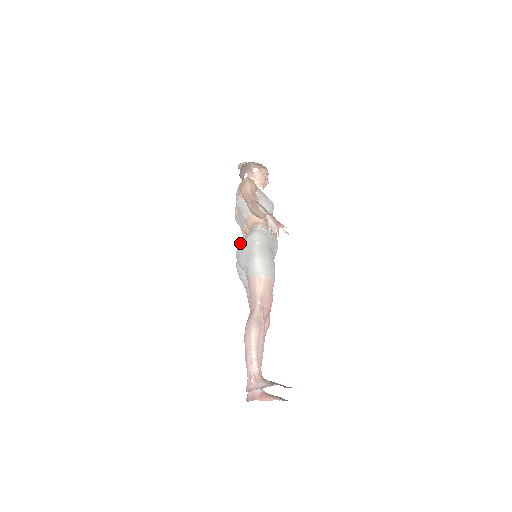
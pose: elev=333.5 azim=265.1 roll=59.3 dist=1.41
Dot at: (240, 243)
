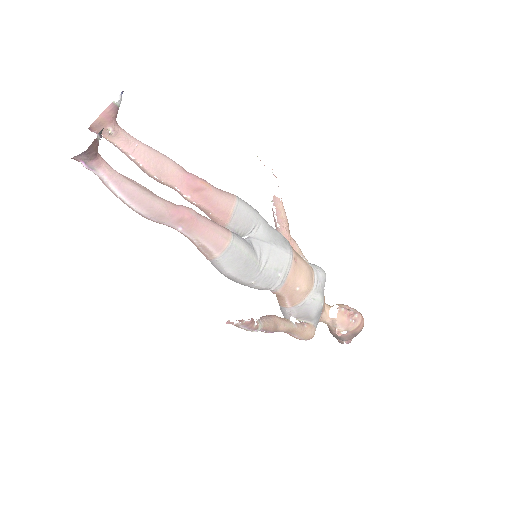
Dot at: occluded
